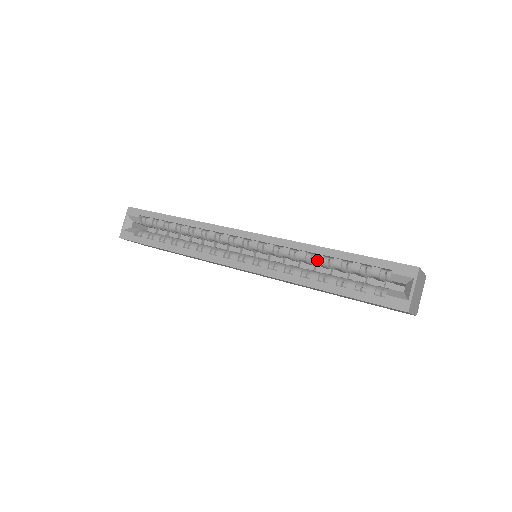
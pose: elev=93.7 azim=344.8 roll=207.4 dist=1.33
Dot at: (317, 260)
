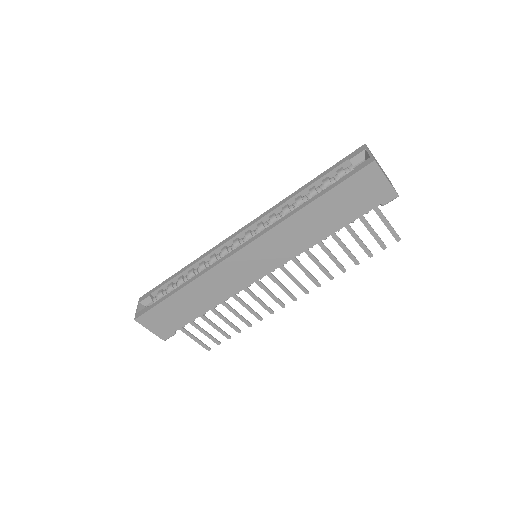
Dot at: (297, 200)
